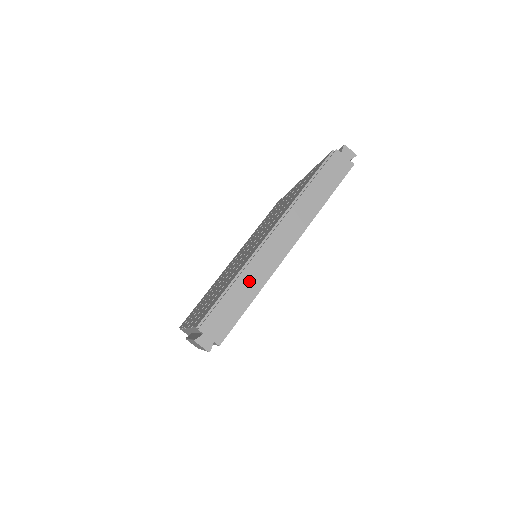
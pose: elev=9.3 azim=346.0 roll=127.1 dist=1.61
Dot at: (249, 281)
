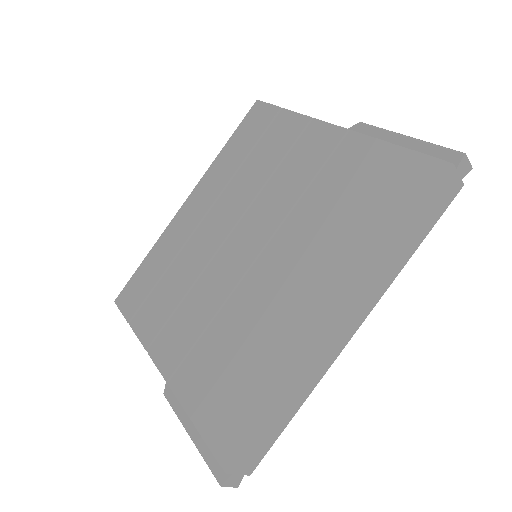
Dot at: (296, 393)
